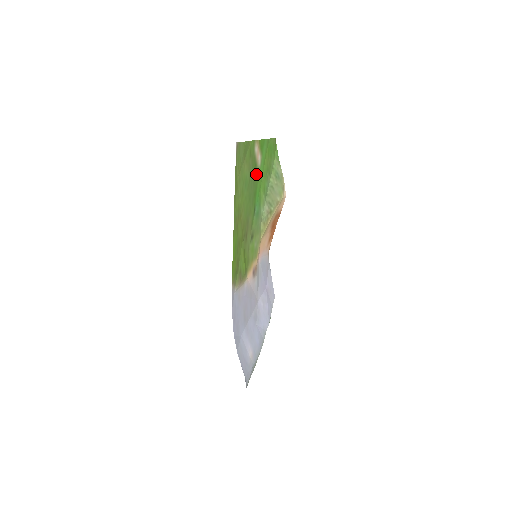
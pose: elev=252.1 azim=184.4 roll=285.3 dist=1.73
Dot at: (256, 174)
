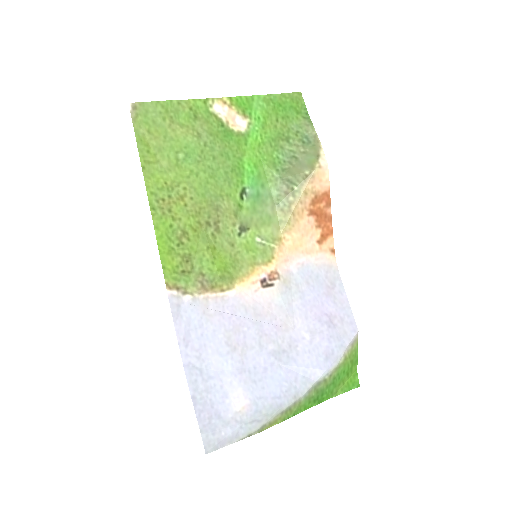
Dot at: (233, 142)
